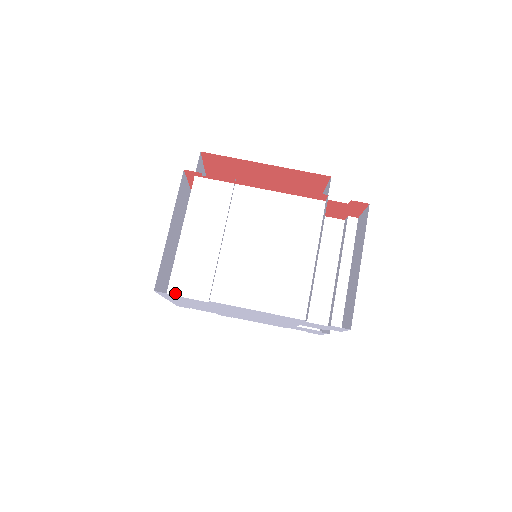
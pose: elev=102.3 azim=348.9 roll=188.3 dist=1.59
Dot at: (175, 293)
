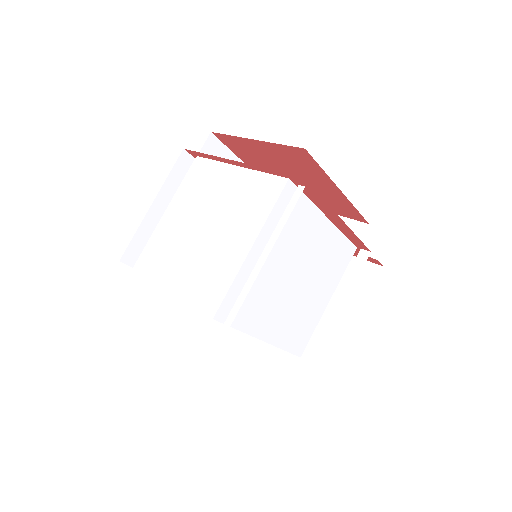
Dot at: (221, 319)
